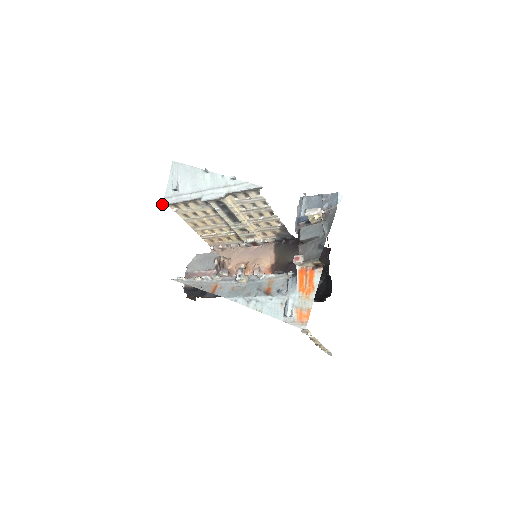
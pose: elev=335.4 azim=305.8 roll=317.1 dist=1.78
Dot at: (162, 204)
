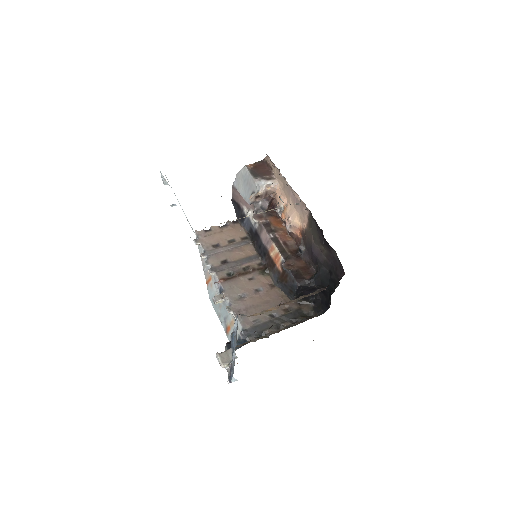
Dot at: occluded
